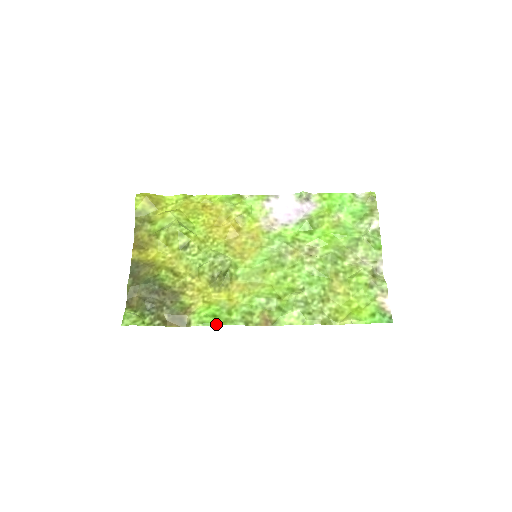
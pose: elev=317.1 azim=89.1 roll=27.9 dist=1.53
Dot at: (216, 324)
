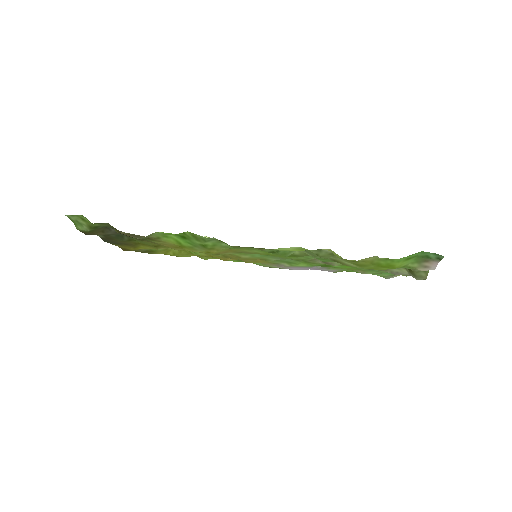
Dot at: occluded
